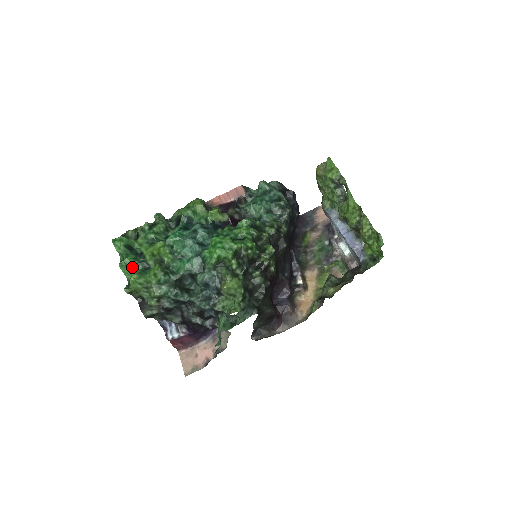
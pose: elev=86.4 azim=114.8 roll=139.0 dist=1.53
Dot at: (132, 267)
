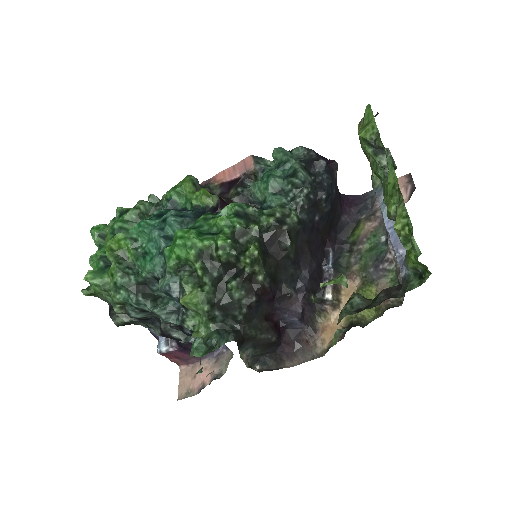
Dot at: (95, 263)
